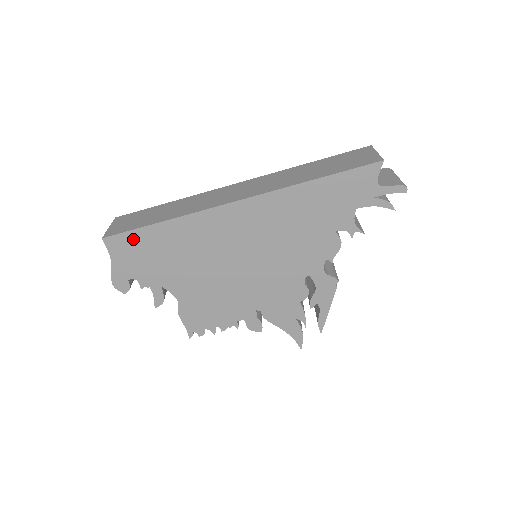
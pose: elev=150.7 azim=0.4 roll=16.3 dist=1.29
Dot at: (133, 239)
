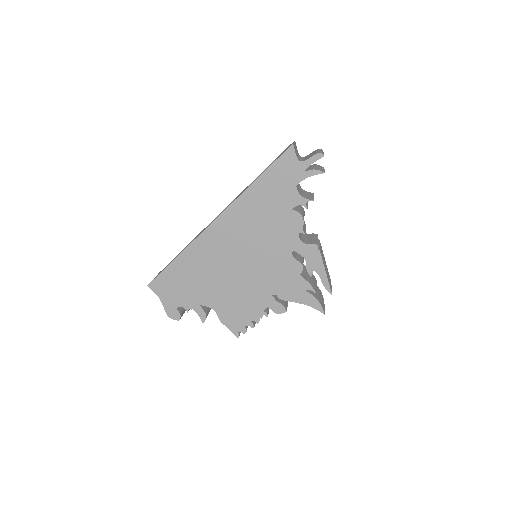
Dot at: (166, 277)
